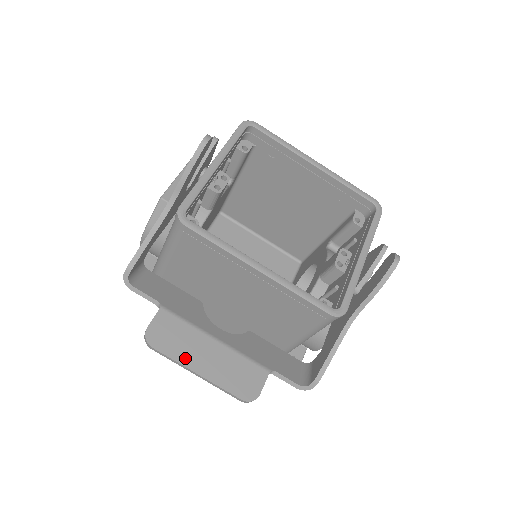
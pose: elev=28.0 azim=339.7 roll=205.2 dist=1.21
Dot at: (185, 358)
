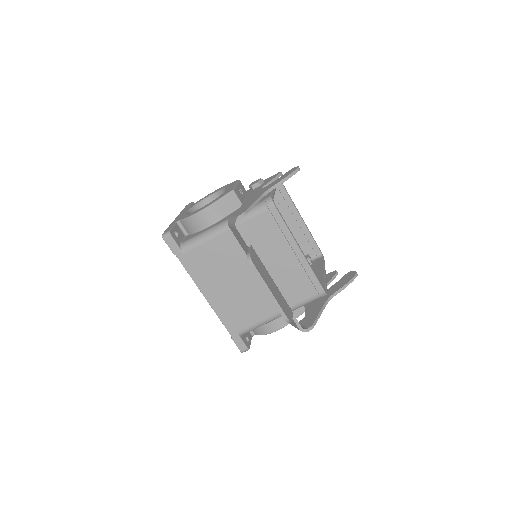
Dot at: (265, 280)
